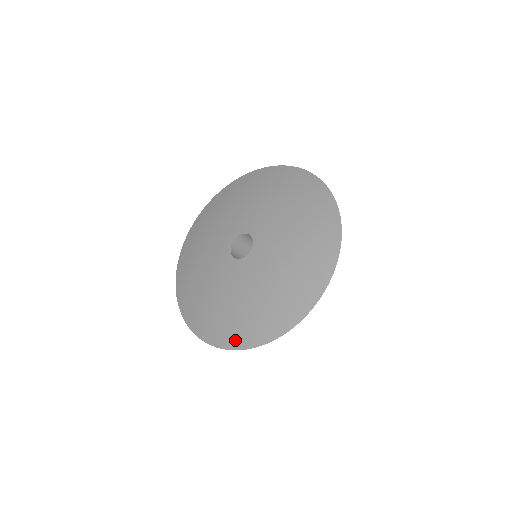
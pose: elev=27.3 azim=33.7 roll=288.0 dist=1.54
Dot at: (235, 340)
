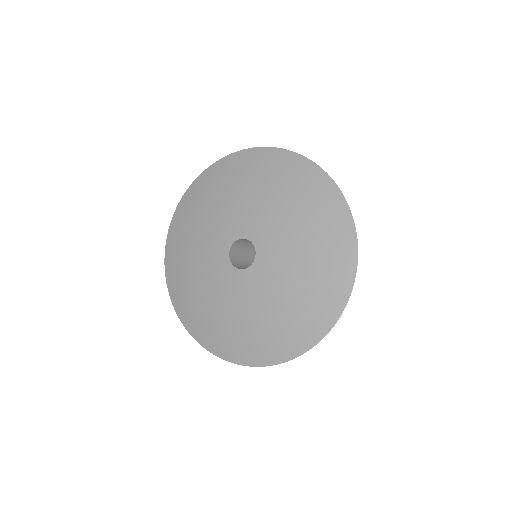
Dot at: (272, 355)
